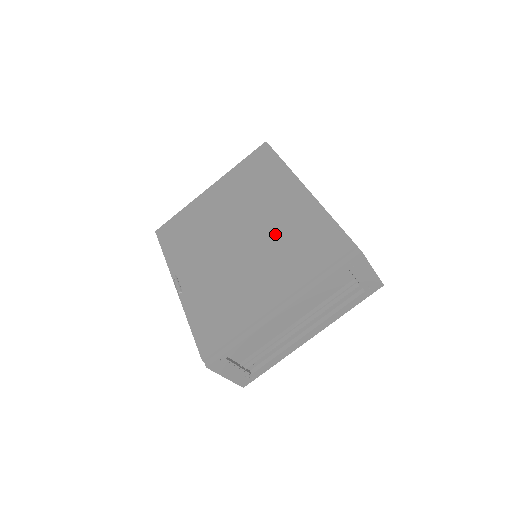
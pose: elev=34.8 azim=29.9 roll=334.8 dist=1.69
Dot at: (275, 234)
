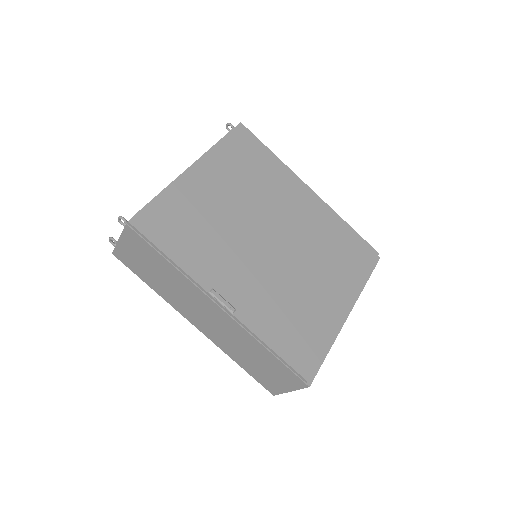
Dot at: (310, 239)
